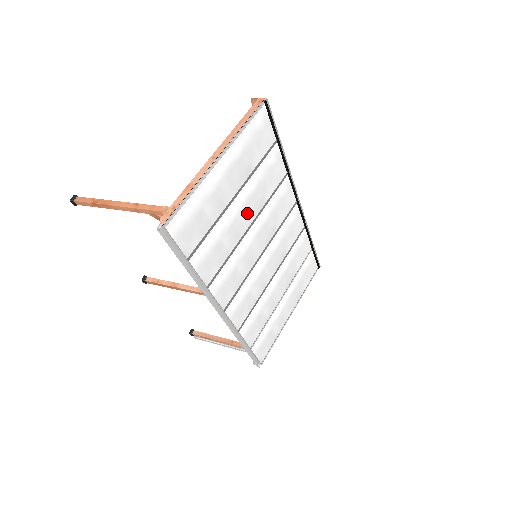
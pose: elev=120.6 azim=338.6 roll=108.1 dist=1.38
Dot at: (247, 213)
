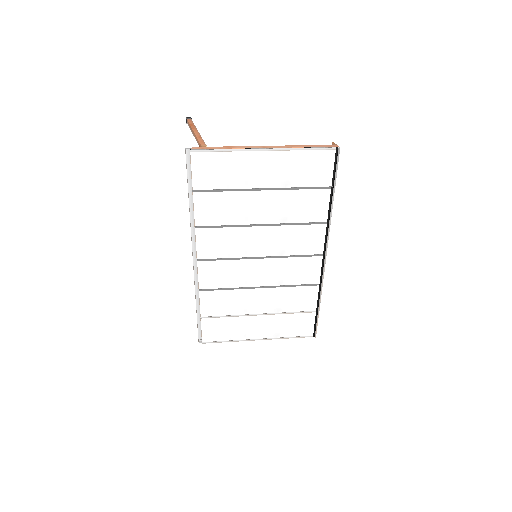
Dot at: (266, 212)
